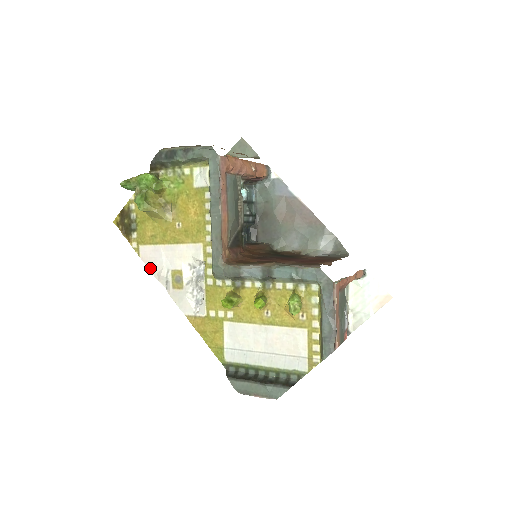
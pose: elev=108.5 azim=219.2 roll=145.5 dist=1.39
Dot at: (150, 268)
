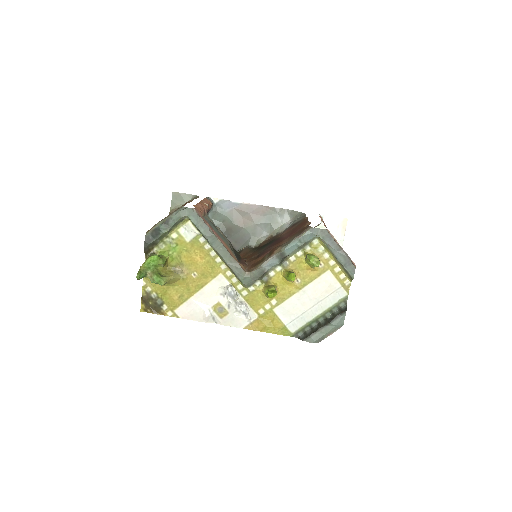
Dot at: (194, 319)
